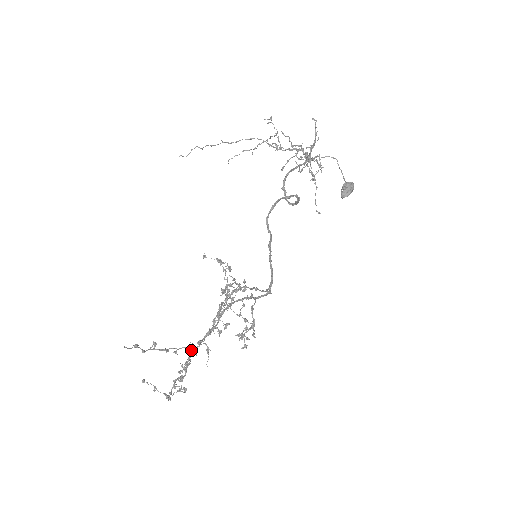
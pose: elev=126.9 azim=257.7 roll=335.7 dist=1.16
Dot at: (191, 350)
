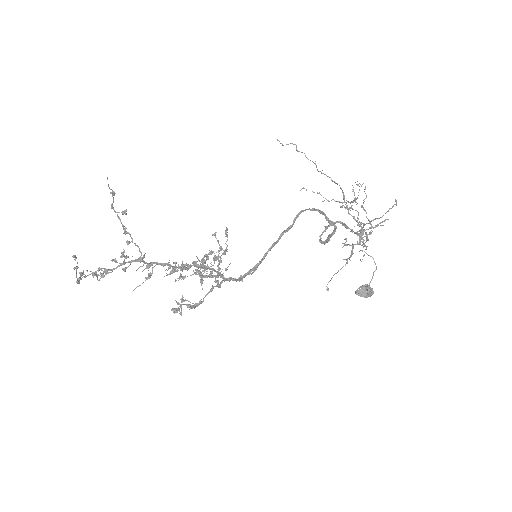
Dot at: (140, 256)
